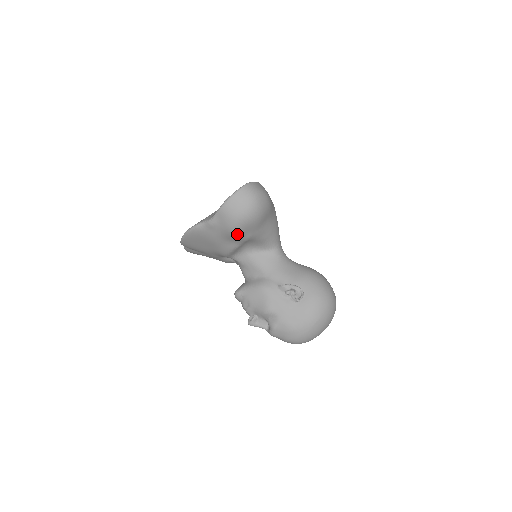
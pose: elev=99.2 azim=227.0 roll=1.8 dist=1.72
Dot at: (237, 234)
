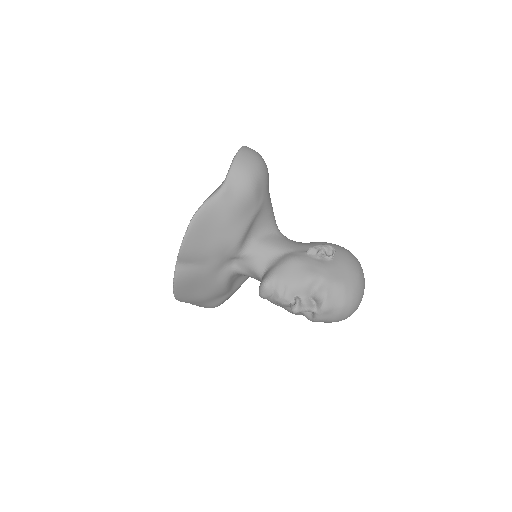
Dot at: (254, 195)
